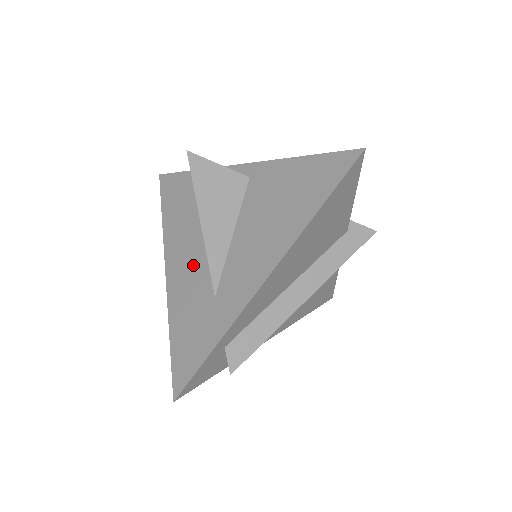
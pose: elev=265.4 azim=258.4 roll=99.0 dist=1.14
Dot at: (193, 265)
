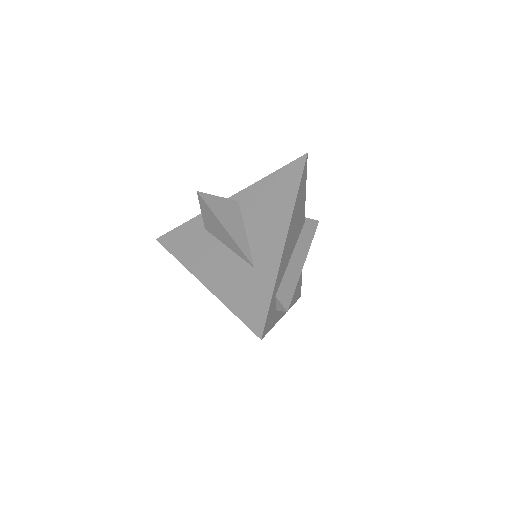
Dot at: (224, 265)
